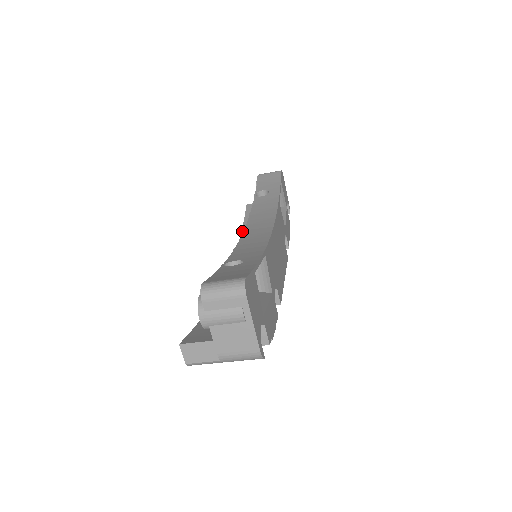
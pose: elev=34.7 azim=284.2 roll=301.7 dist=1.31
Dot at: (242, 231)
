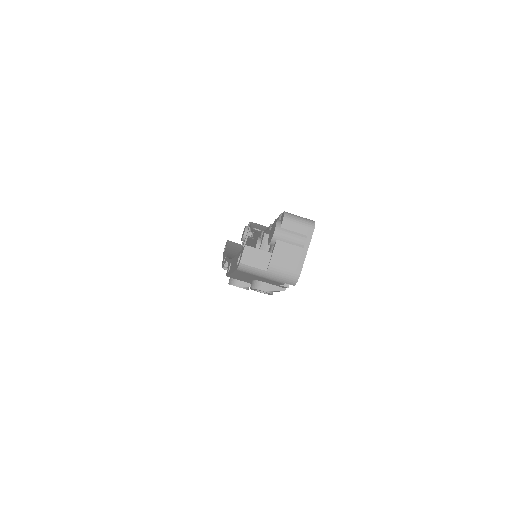
Dot at: (227, 250)
